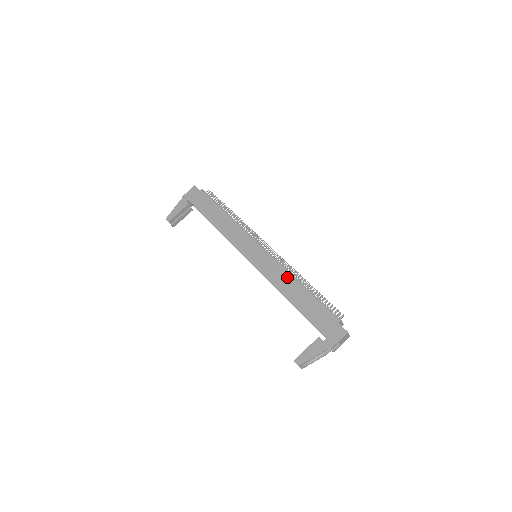
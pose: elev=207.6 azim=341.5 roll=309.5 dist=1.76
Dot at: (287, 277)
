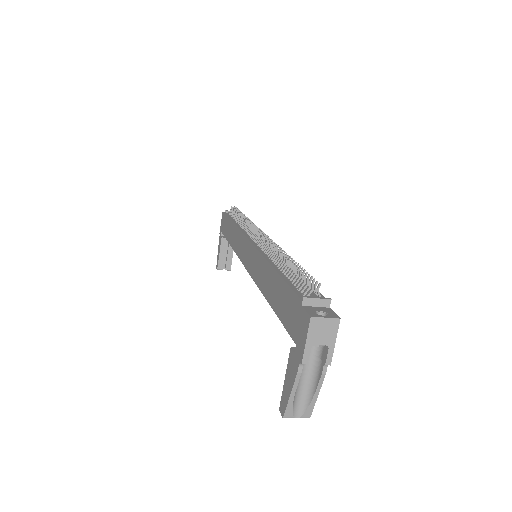
Dot at: (263, 266)
